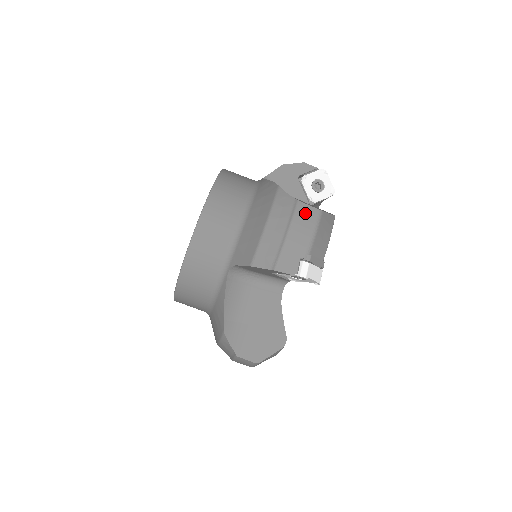
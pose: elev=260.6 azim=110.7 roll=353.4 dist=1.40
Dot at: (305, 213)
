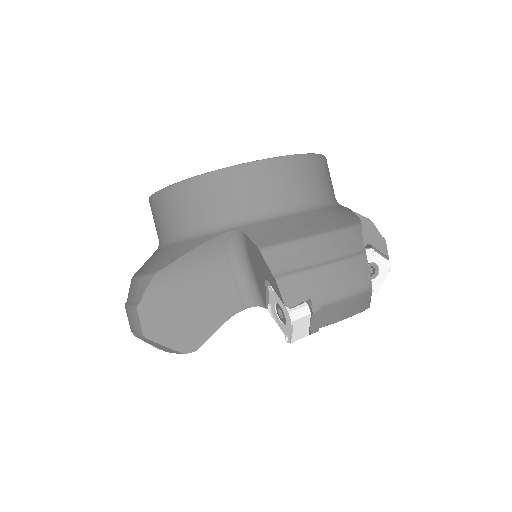
Dot at: (359, 270)
